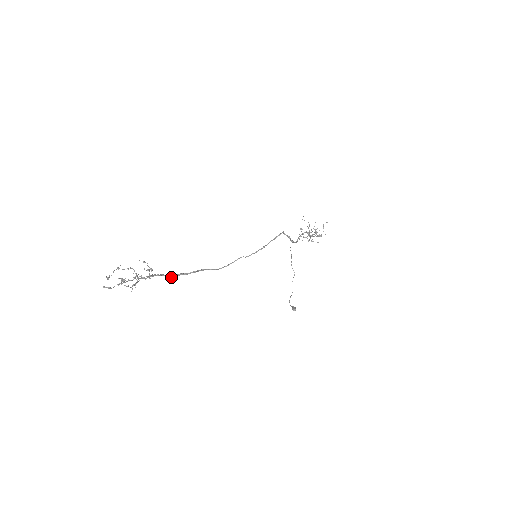
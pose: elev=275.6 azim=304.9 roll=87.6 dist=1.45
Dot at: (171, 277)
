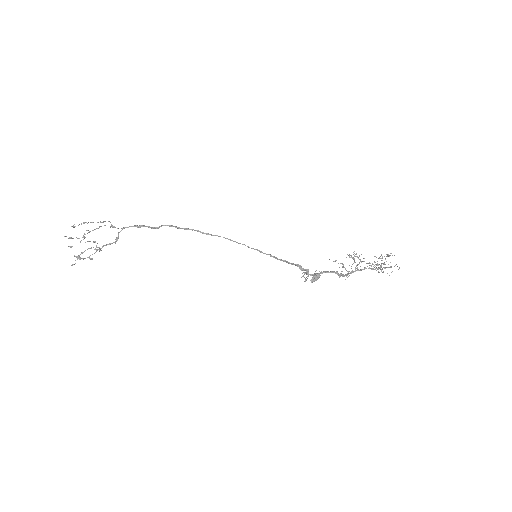
Dot at: (155, 228)
